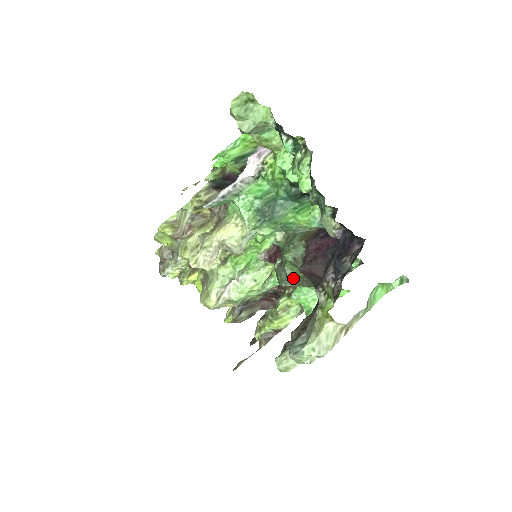
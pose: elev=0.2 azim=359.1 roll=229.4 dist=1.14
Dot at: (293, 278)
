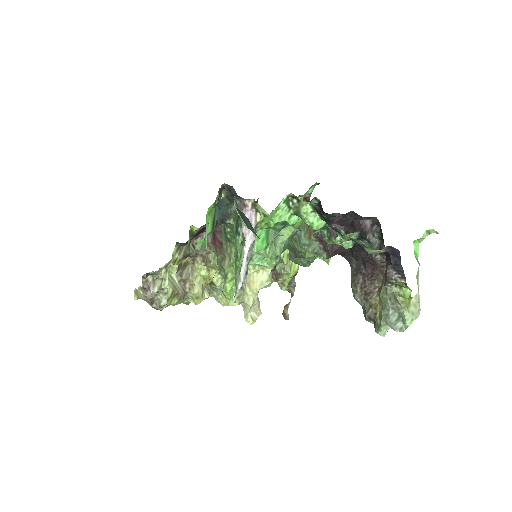
Dot at: (314, 259)
